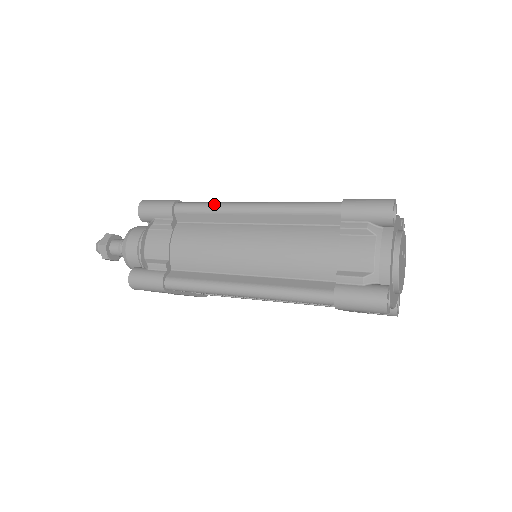
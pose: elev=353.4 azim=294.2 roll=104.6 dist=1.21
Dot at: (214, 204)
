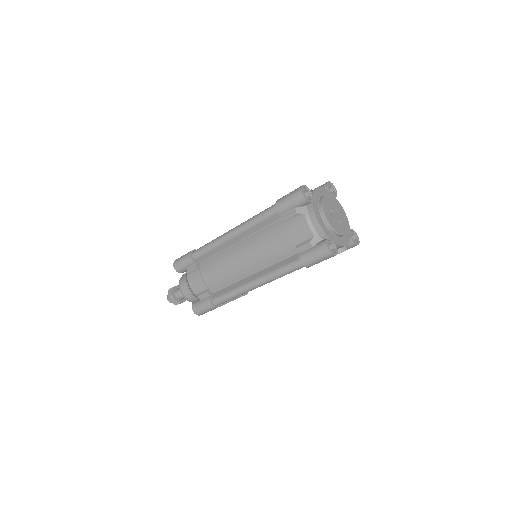
Dot at: (211, 243)
